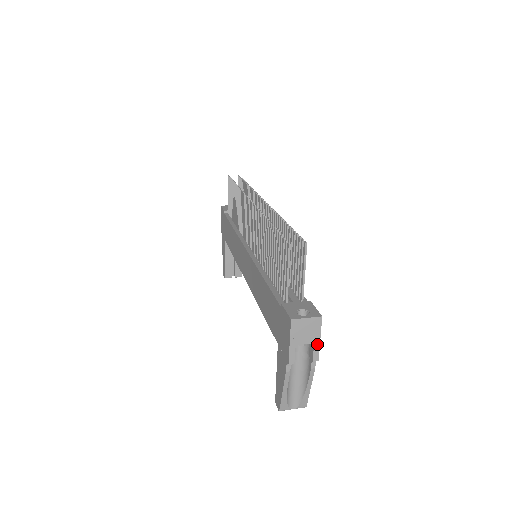
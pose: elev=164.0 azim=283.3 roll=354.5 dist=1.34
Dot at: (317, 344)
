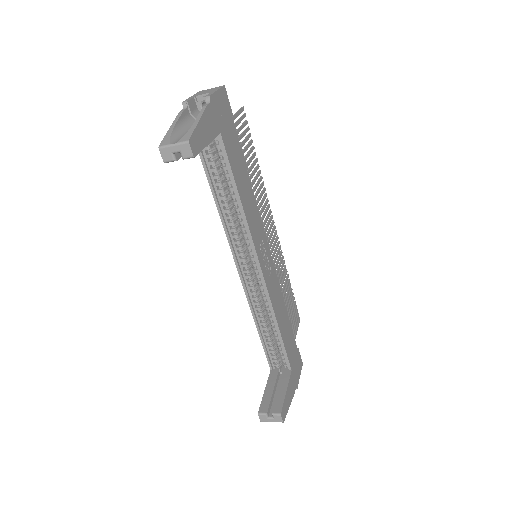
Dot at: (213, 92)
